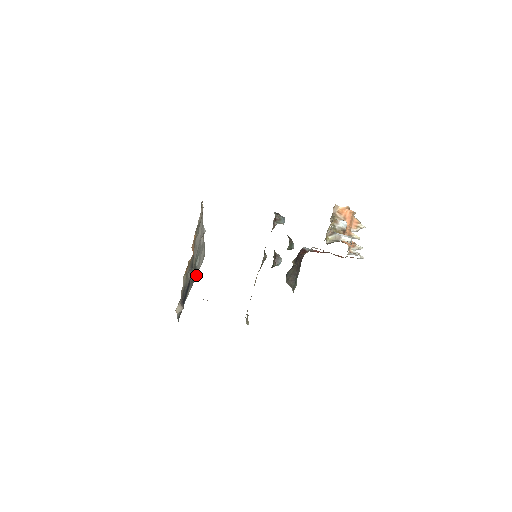
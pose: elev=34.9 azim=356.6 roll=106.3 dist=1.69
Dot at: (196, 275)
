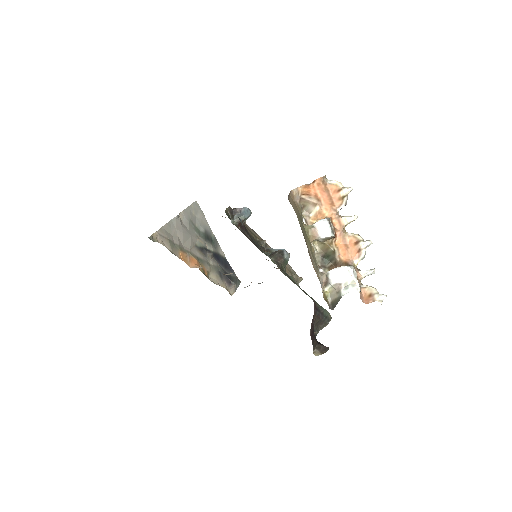
Dot at: (210, 228)
